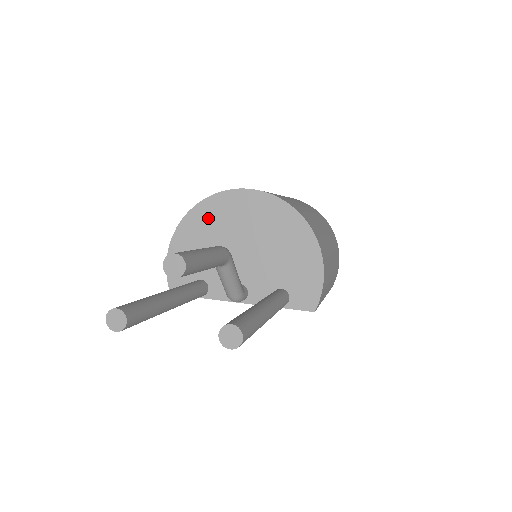
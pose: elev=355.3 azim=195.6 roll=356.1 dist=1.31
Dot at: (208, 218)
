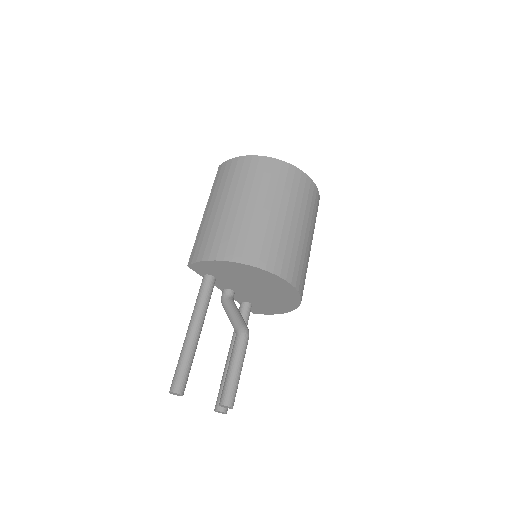
Dot at: (256, 274)
